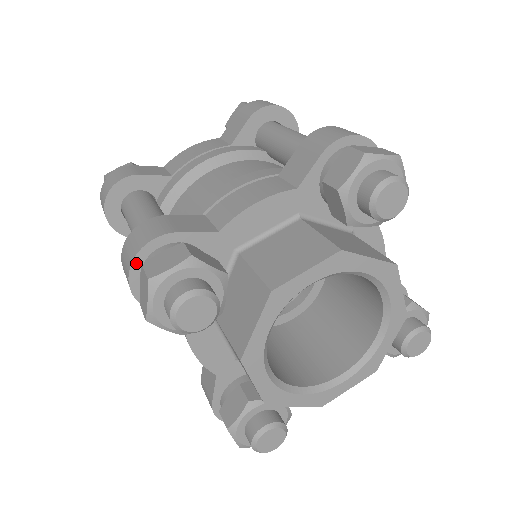
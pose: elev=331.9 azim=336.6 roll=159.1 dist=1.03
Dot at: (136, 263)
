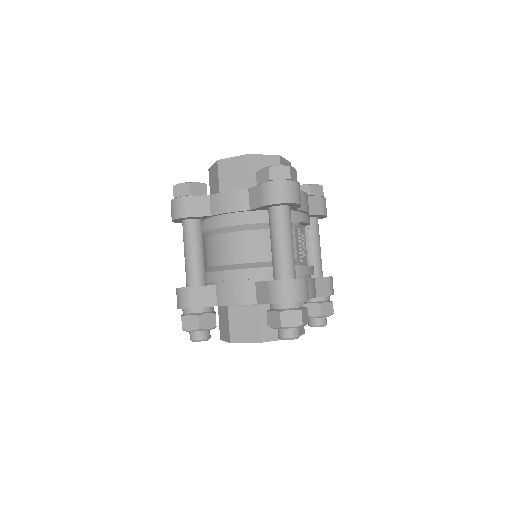
Dot at: (180, 308)
